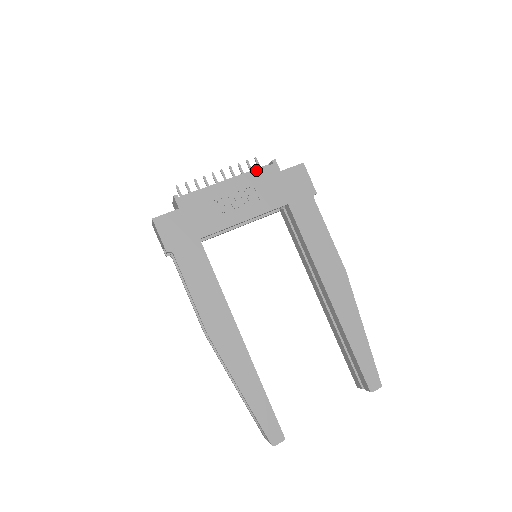
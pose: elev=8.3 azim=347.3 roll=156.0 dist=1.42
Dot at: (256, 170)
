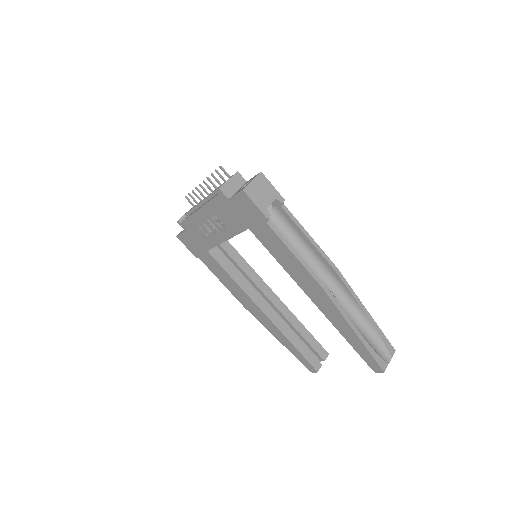
Dot at: (211, 200)
